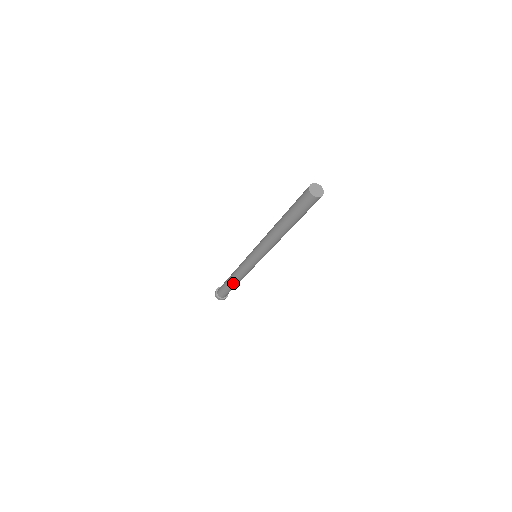
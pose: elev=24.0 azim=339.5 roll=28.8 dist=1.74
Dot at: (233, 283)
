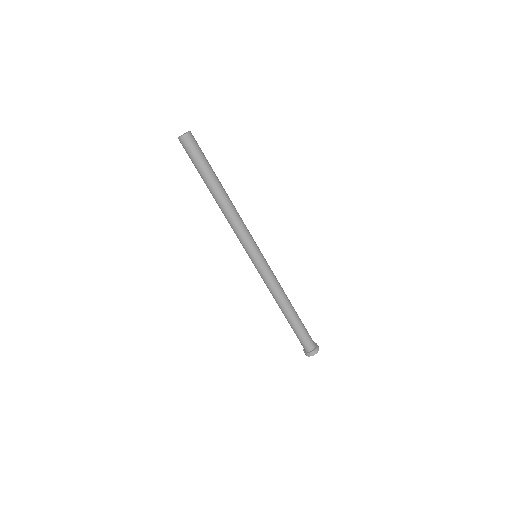
Dot at: (283, 313)
